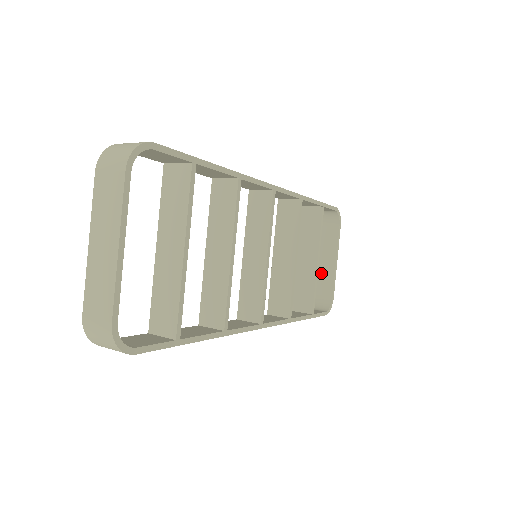
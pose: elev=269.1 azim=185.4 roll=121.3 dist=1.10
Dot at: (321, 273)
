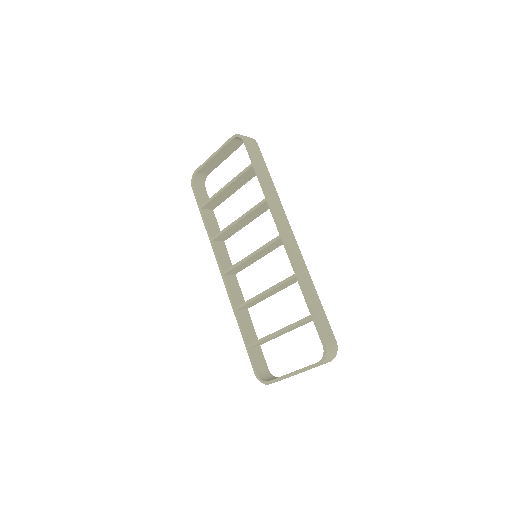
Dot at: (211, 163)
